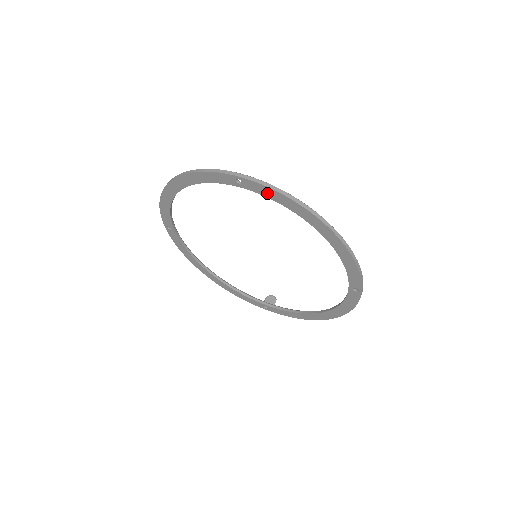
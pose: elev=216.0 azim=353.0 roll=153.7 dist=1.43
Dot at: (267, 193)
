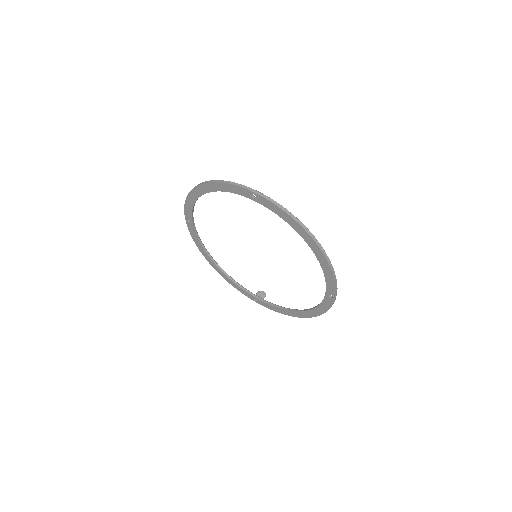
Dot at: (274, 209)
